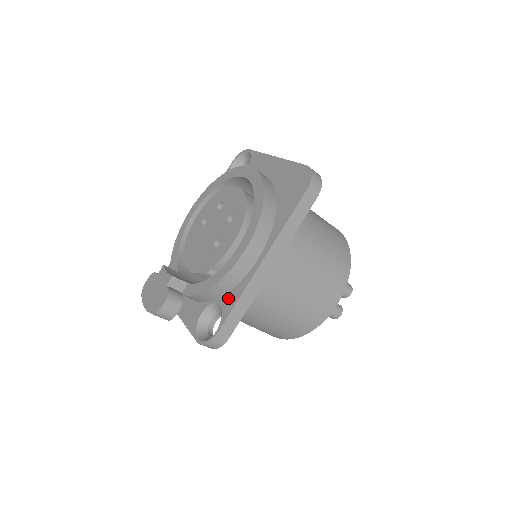
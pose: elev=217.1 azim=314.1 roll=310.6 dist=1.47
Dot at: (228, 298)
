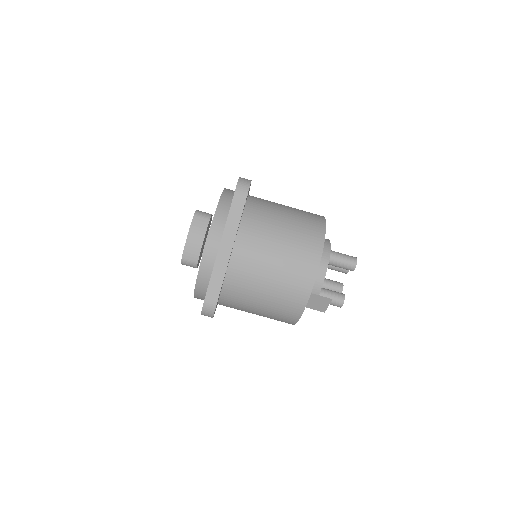
Dot at: occluded
